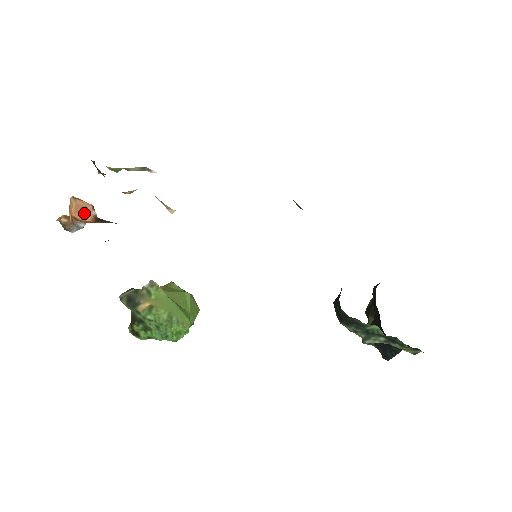
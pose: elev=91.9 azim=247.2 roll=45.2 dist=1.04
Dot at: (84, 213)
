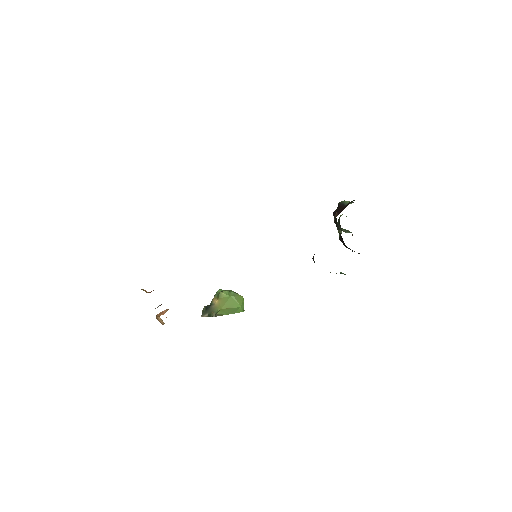
Dot at: (164, 312)
